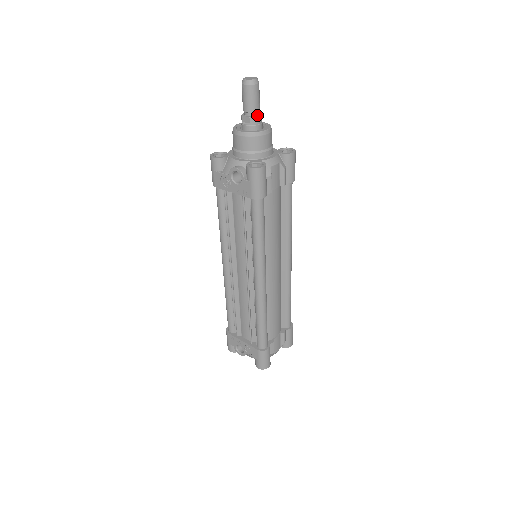
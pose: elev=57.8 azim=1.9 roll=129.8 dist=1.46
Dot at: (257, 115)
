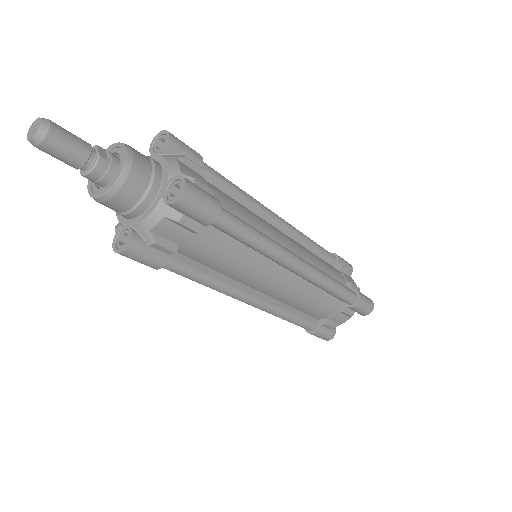
Dot at: (89, 167)
